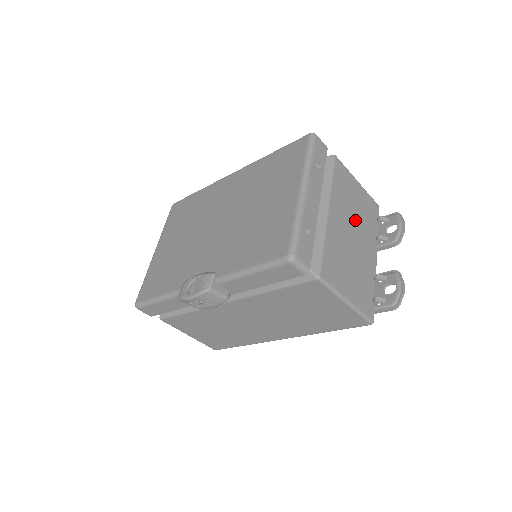
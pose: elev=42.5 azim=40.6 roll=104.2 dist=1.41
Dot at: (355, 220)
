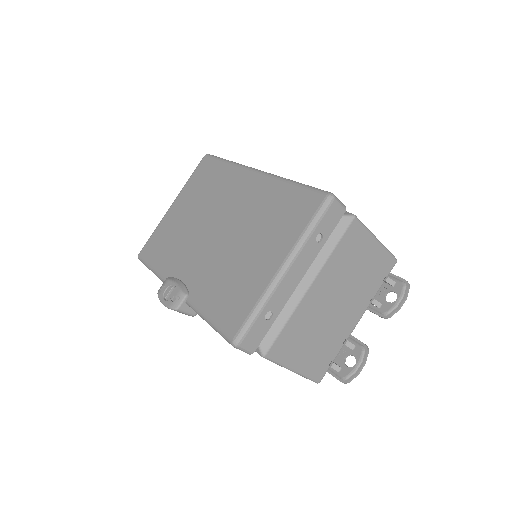
Dot at: (348, 287)
